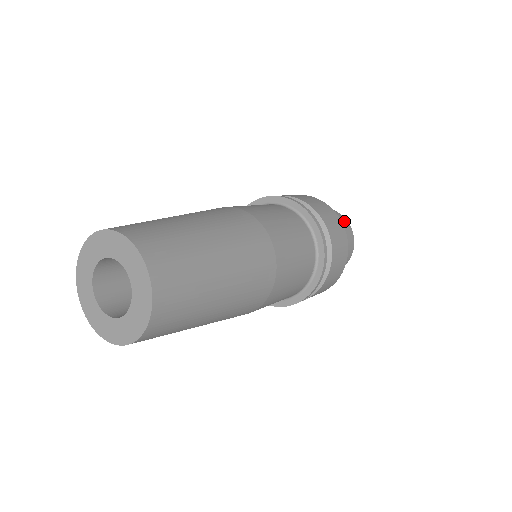
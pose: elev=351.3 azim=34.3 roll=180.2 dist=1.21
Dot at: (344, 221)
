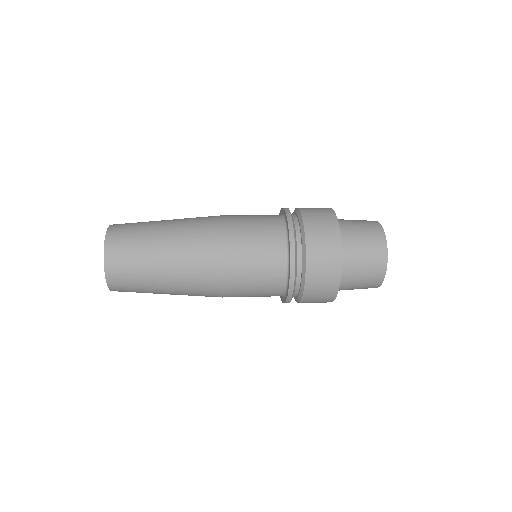
Dot at: occluded
